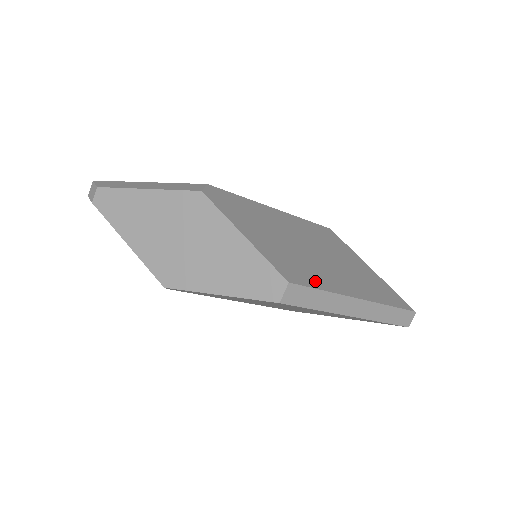
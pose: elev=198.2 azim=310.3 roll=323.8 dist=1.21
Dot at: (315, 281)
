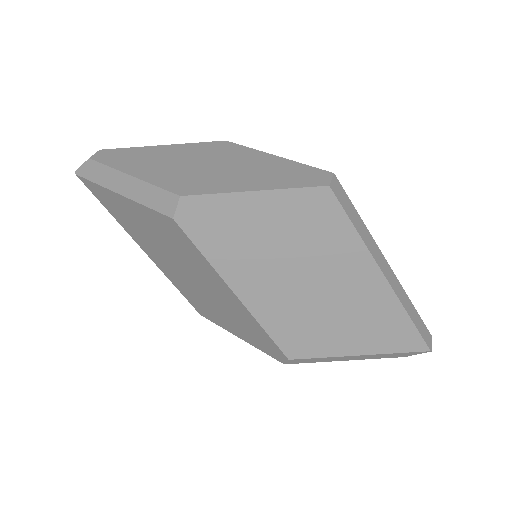
Dot at: occluded
